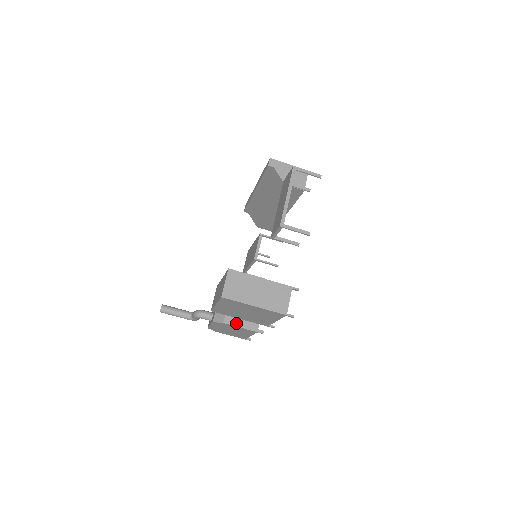
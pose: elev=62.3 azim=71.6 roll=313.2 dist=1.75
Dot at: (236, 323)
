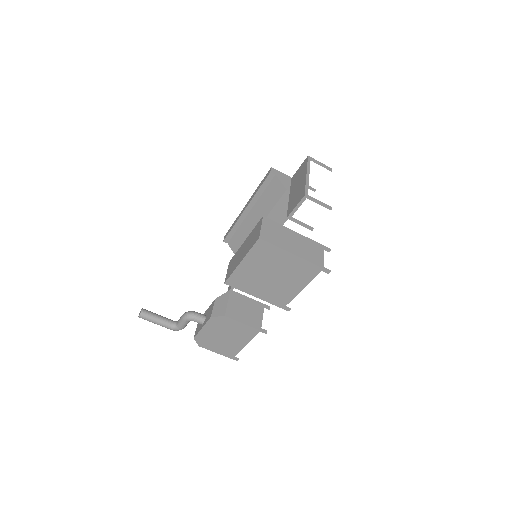
Dot at: (238, 318)
